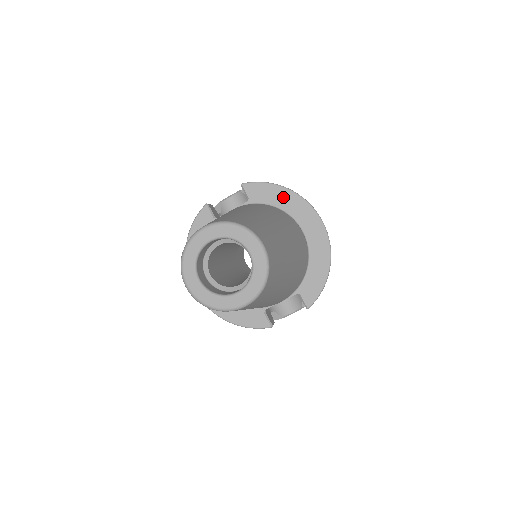
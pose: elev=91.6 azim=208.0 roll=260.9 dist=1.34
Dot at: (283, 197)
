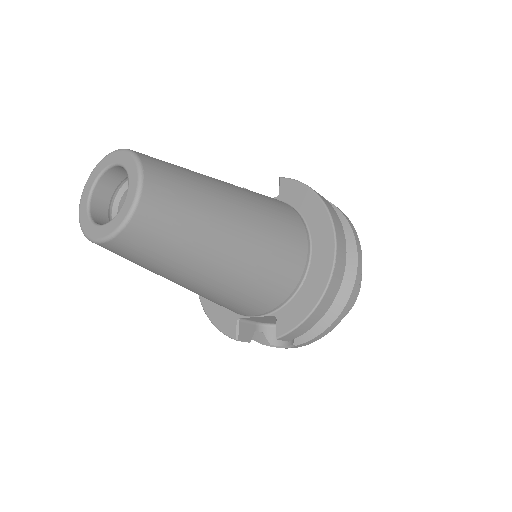
Dot at: (310, 203)
